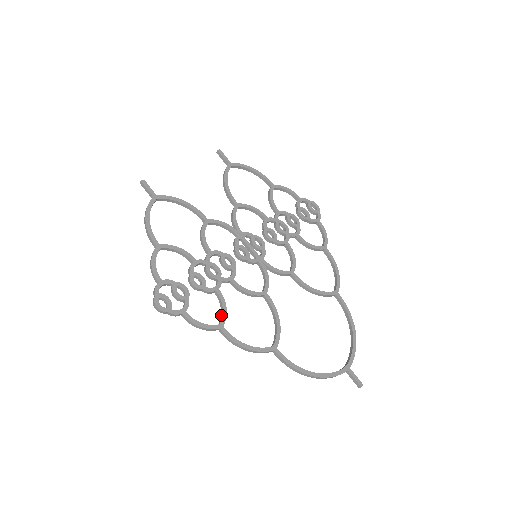
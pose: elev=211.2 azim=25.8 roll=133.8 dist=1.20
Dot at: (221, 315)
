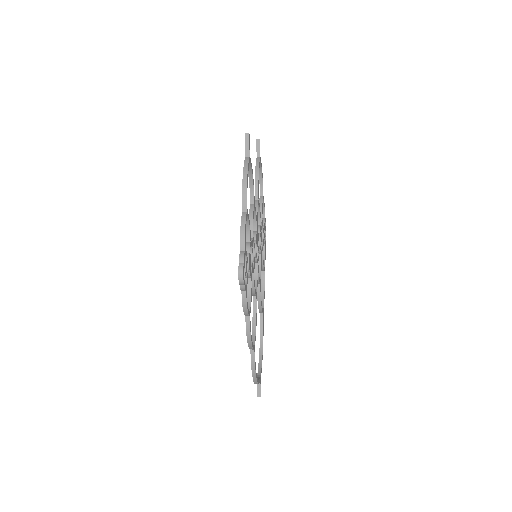
Dot at: (248, 302)
